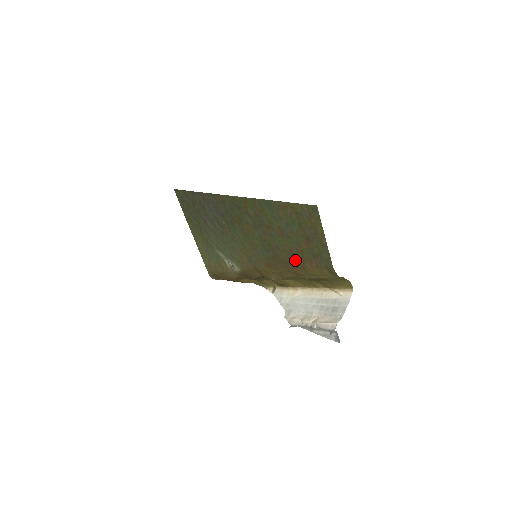
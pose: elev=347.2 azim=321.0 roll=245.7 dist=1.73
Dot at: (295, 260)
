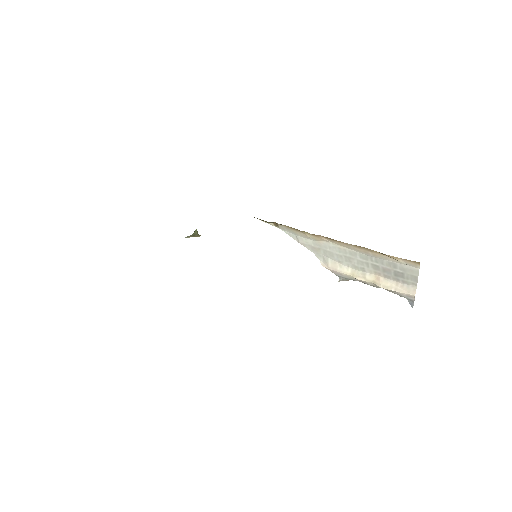
Dot at: occluded
